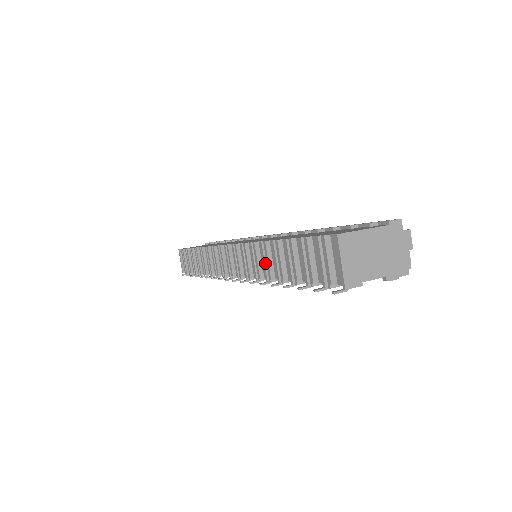
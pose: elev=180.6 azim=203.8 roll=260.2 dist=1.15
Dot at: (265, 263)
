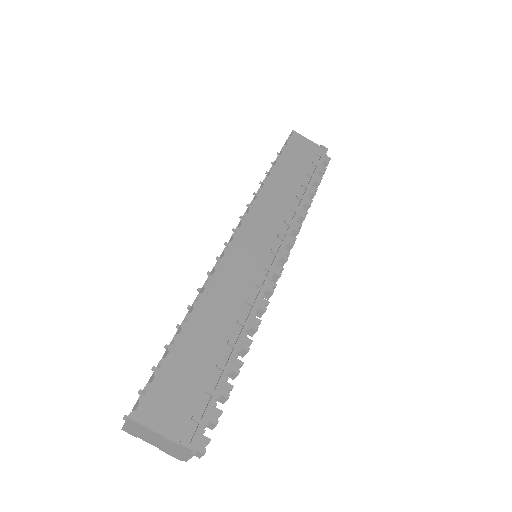
Dot at: occluded
